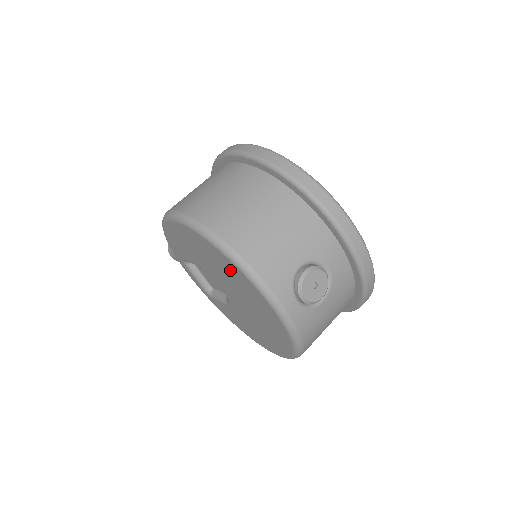
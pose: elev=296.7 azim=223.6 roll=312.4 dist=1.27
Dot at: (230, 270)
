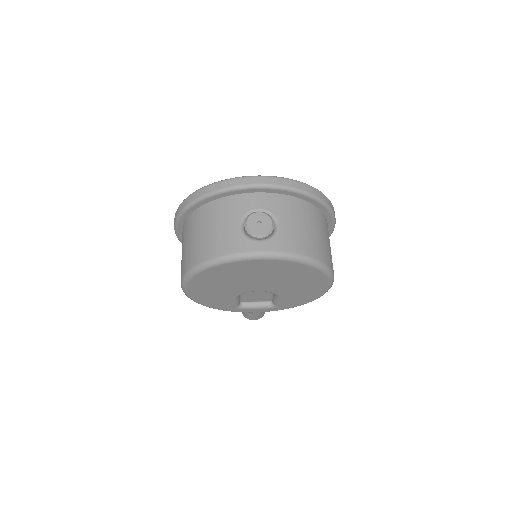
Dot at: (222, 273)
